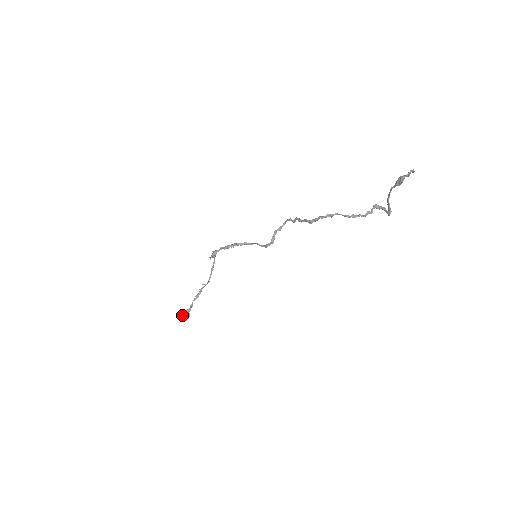
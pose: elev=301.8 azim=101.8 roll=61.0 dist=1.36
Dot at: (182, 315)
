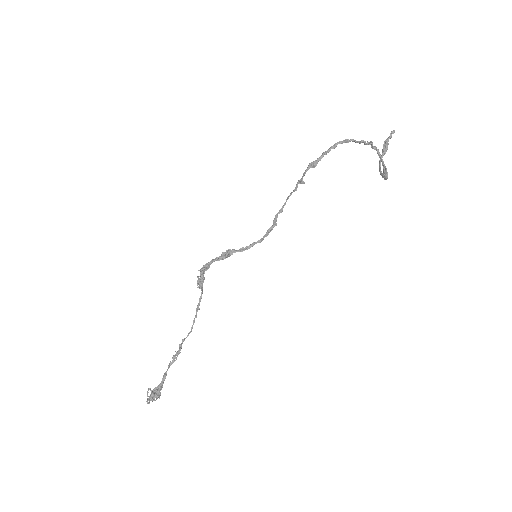
Dot at: (148, 398)
